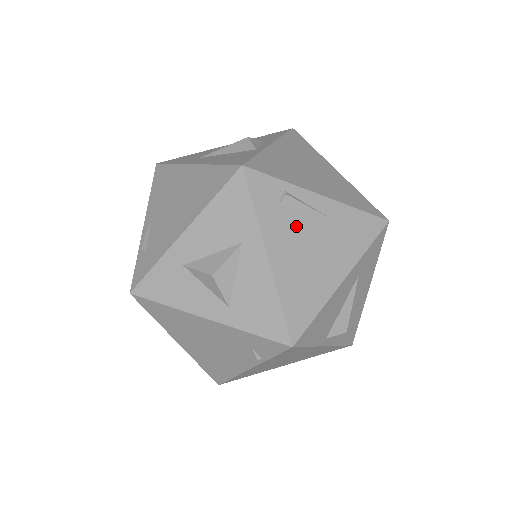
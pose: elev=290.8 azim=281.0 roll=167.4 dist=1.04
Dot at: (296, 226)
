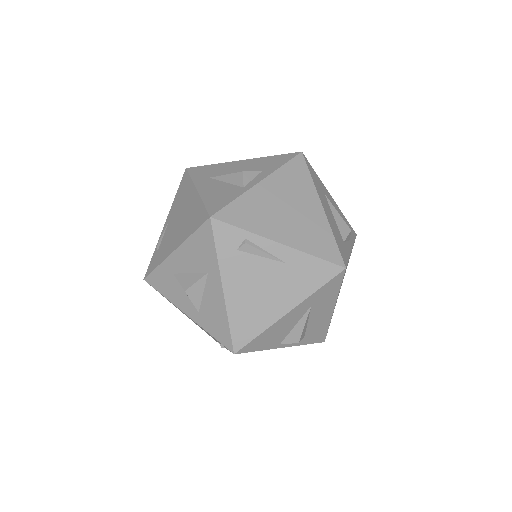
Dot at: (251, 267)
